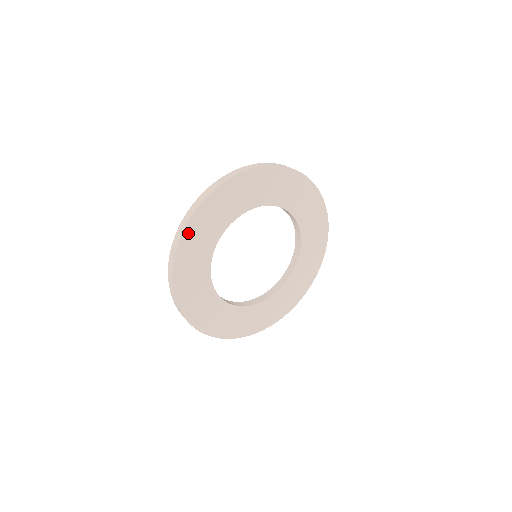
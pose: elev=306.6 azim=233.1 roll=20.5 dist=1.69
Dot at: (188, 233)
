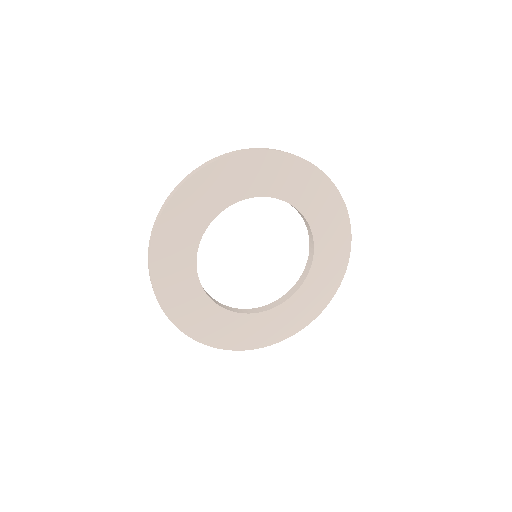
Dot at: (169, 308)
